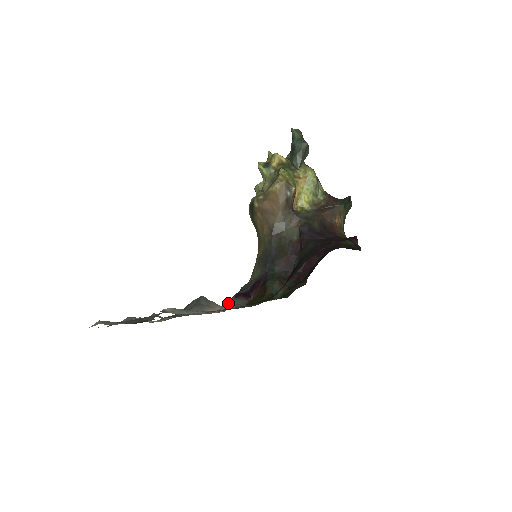
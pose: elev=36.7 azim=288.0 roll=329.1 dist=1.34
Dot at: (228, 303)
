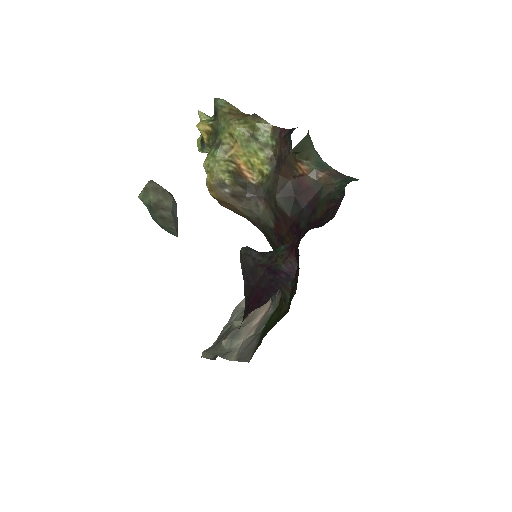
Dot at: (271, 298)
